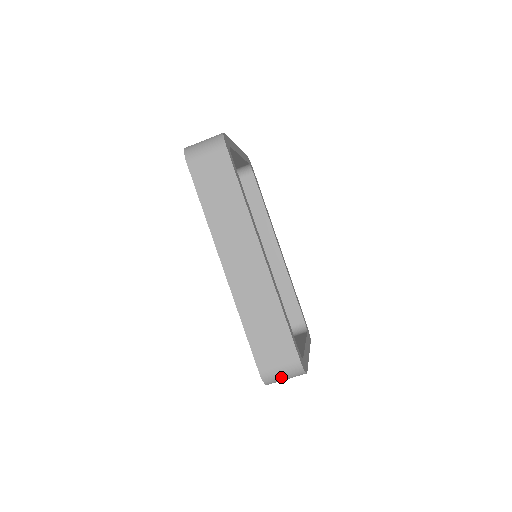
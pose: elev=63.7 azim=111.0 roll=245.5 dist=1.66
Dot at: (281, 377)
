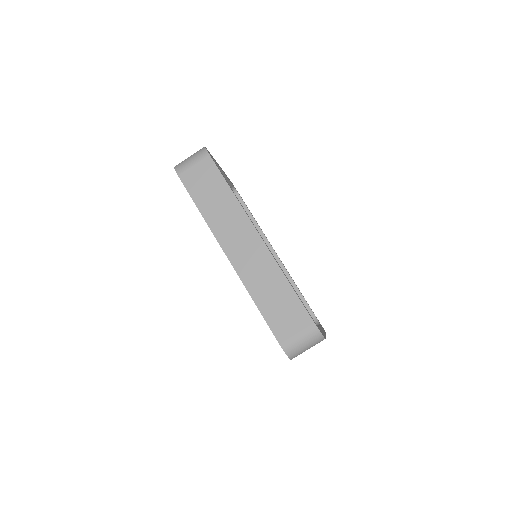
Dot at: (301, 346)
